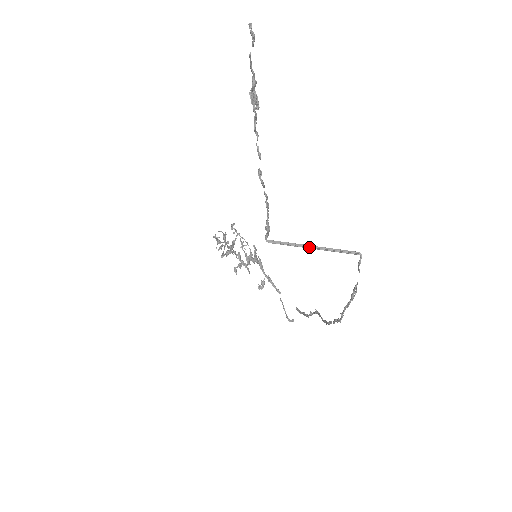
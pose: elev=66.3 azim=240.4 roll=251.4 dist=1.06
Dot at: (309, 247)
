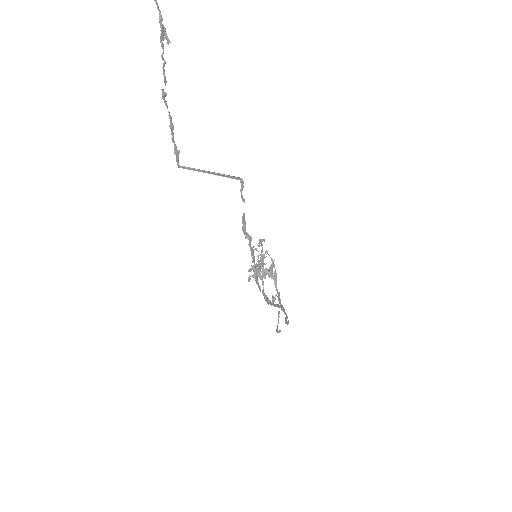
Dot at: (206, 172)
